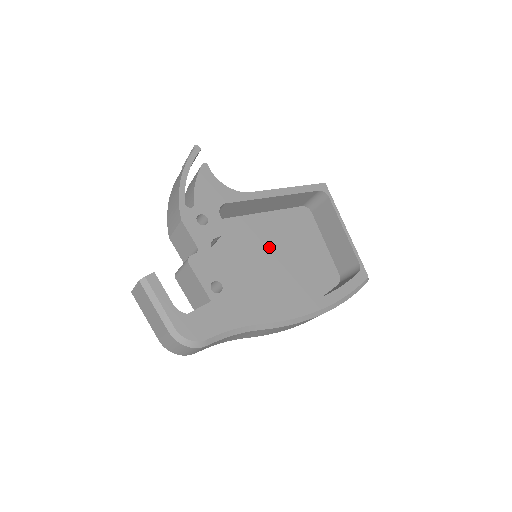
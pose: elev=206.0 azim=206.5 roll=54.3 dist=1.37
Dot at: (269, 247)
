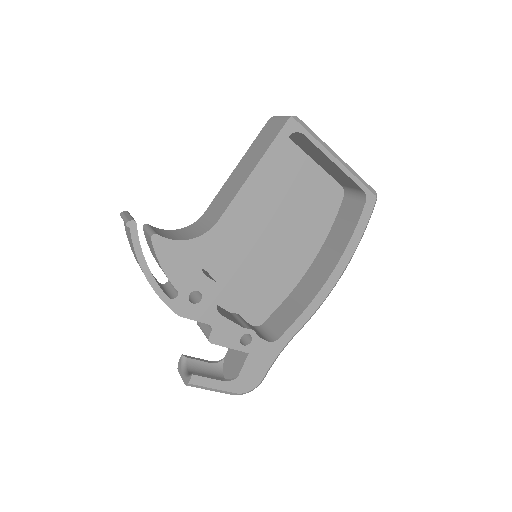
Dot at: (260, 223)
